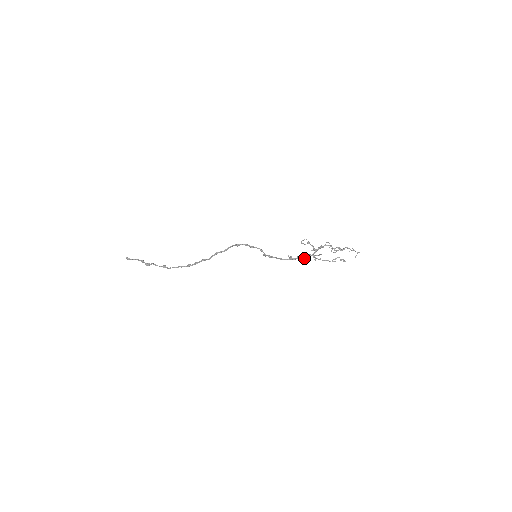
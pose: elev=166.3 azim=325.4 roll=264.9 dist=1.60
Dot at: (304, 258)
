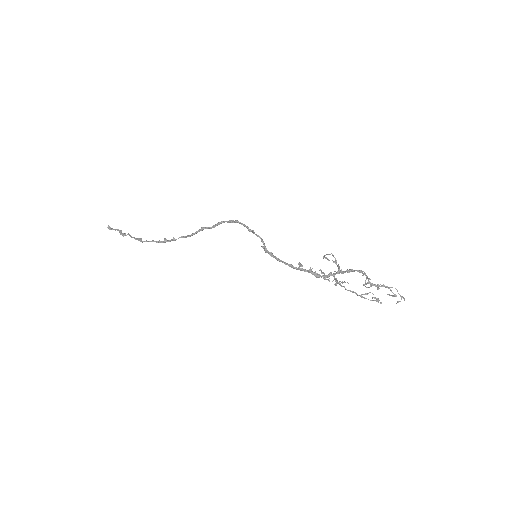
Dot at: (320, 275)
